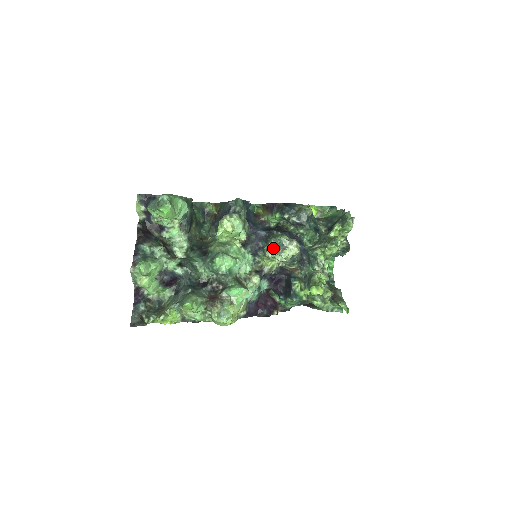
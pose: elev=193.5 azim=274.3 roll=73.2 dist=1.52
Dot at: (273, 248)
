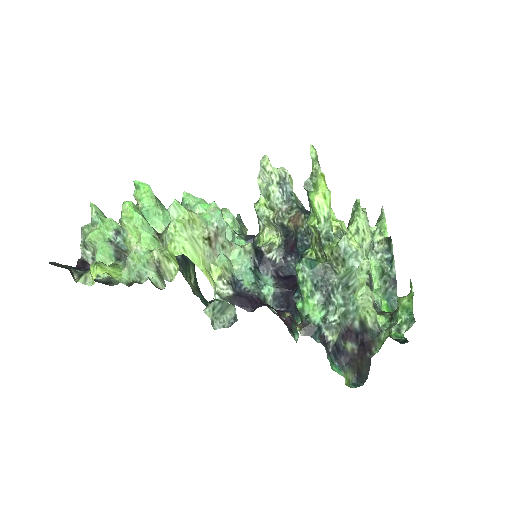
Dot at: occluded
